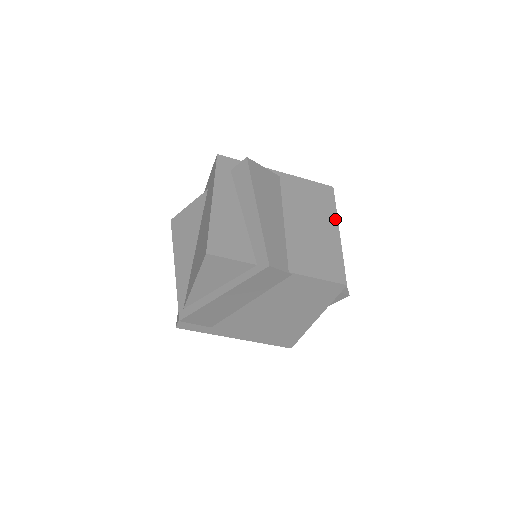
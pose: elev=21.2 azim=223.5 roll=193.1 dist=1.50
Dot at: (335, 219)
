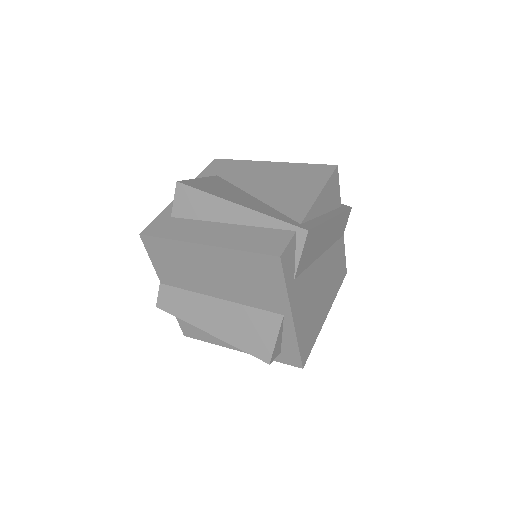
Dot at: occluded
